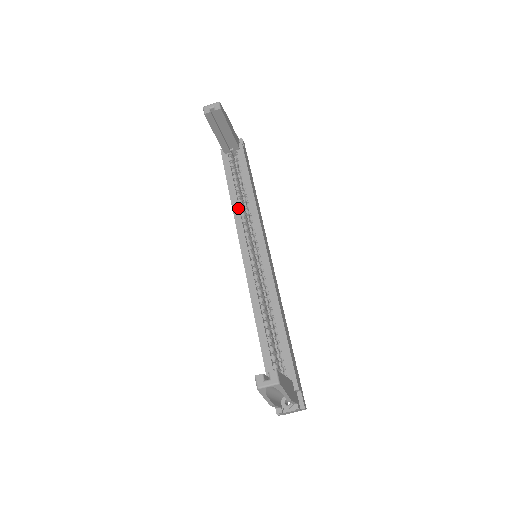
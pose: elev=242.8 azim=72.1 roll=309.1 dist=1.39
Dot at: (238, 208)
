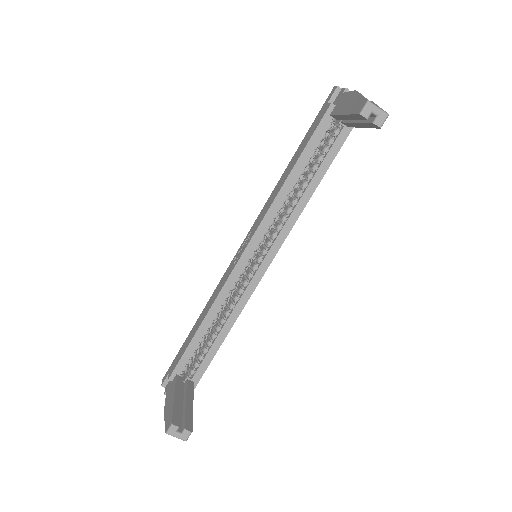
Dot at: (284, 197)
